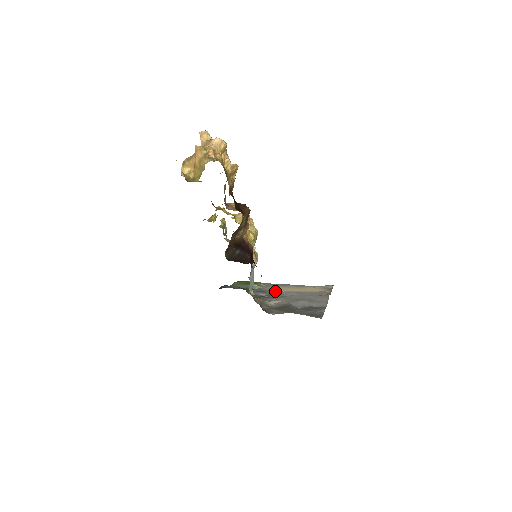
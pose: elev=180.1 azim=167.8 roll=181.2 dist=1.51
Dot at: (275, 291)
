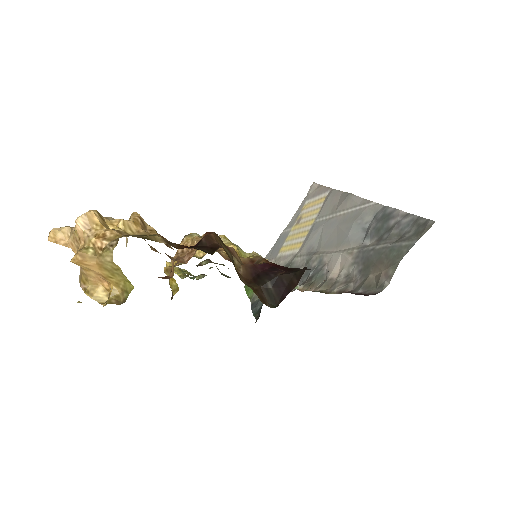
Dot at: (298, 255)
